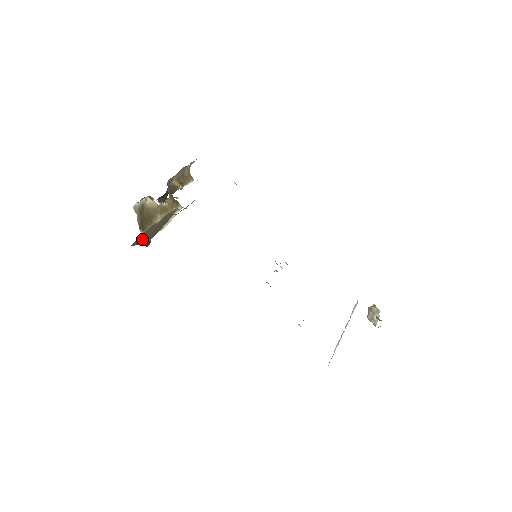
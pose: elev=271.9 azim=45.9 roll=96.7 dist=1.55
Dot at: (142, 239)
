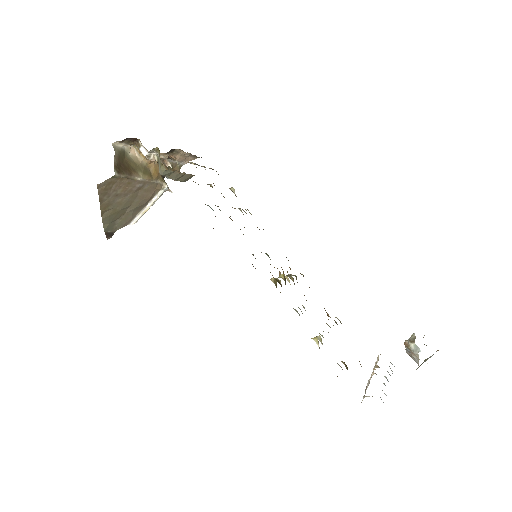
Dot at: (109, 202)
